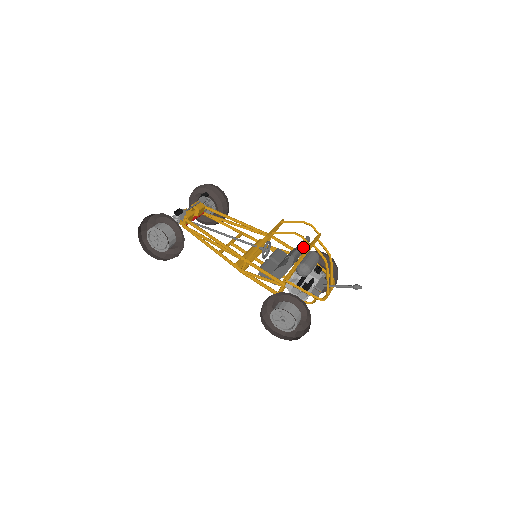
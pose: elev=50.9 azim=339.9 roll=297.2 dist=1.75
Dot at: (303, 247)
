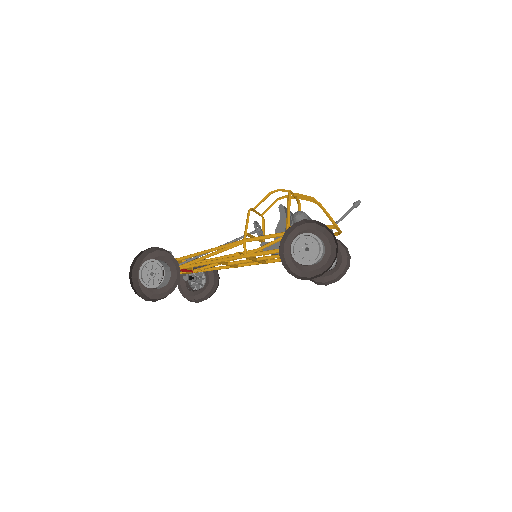
Dot at: (290, 212)
